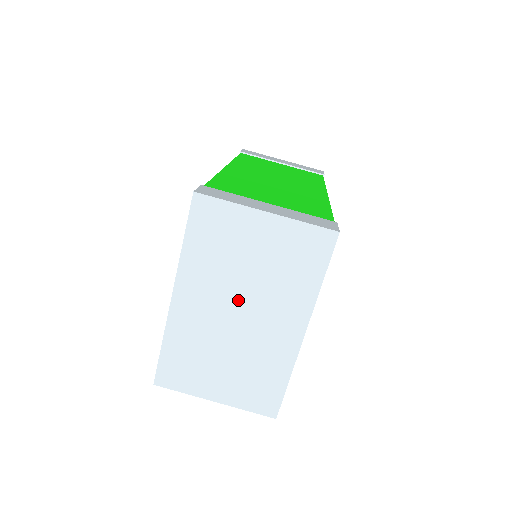
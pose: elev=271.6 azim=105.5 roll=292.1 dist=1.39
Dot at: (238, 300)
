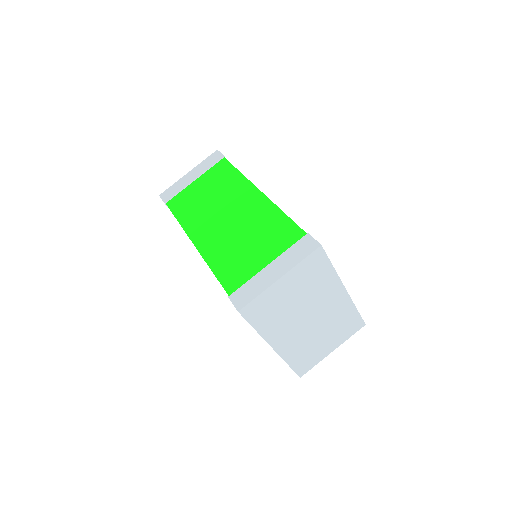
Dot at: (303, 316)
